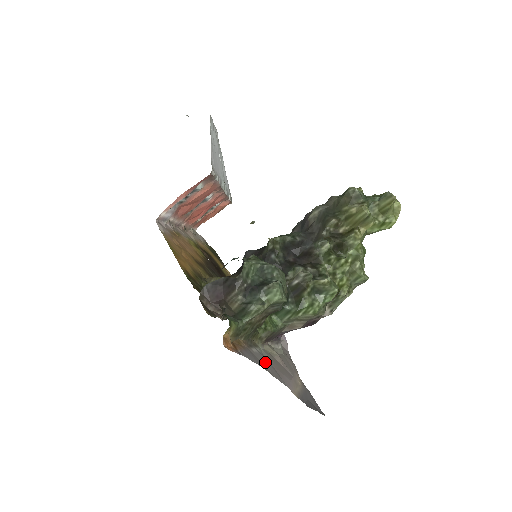
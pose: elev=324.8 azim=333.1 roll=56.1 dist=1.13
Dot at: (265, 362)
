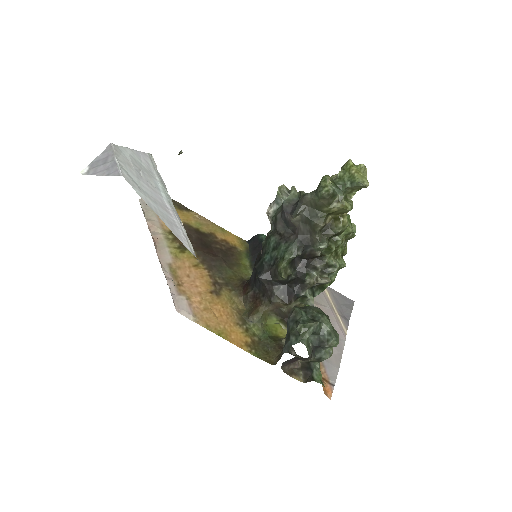
Dot at: occluded
